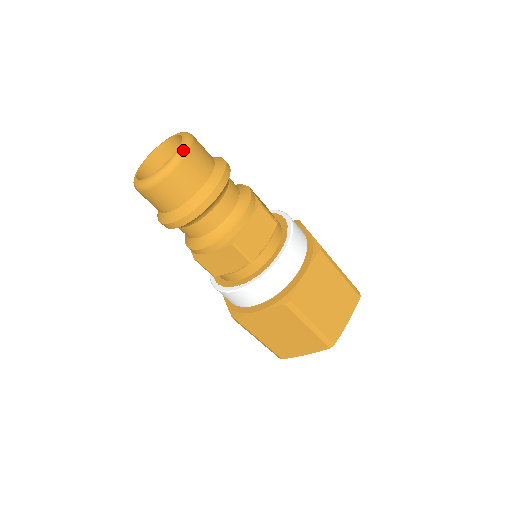
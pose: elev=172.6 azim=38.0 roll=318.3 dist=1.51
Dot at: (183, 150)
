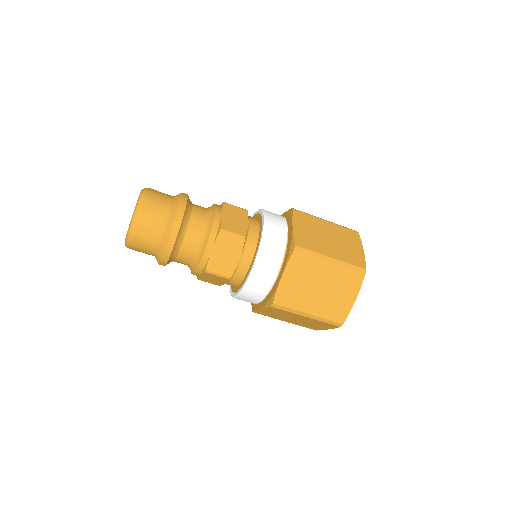
Dot at: (134, 217)
